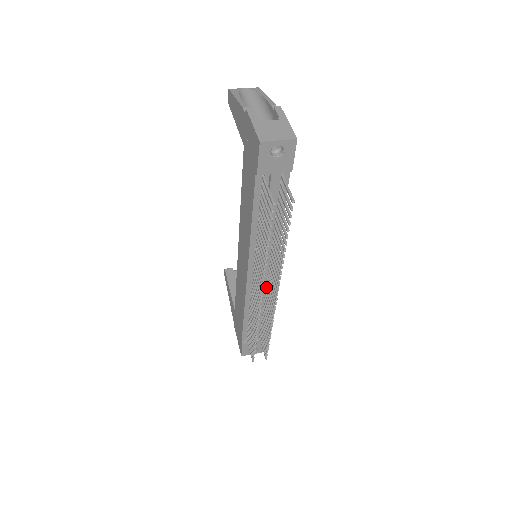
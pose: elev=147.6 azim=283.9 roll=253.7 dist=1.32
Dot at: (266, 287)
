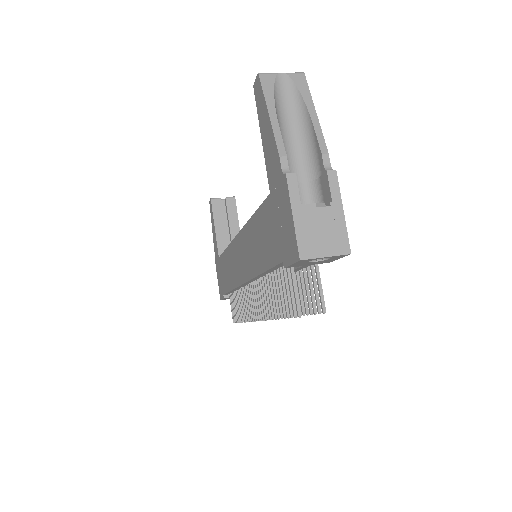
Dot at: occluded
